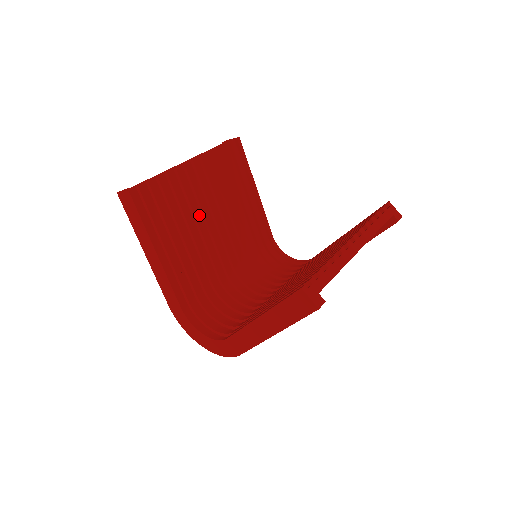
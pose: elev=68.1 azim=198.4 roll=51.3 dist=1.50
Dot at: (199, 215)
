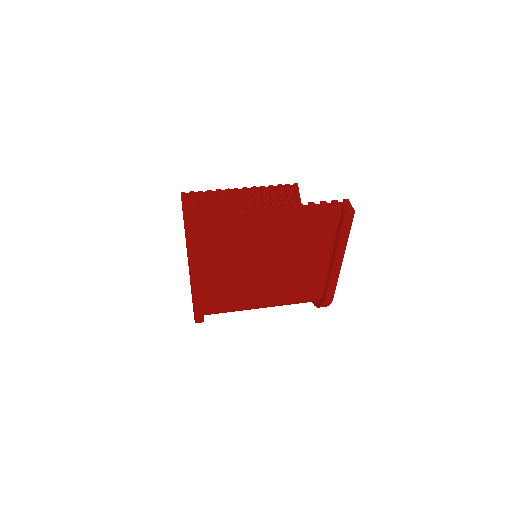
Dot at: occluded
